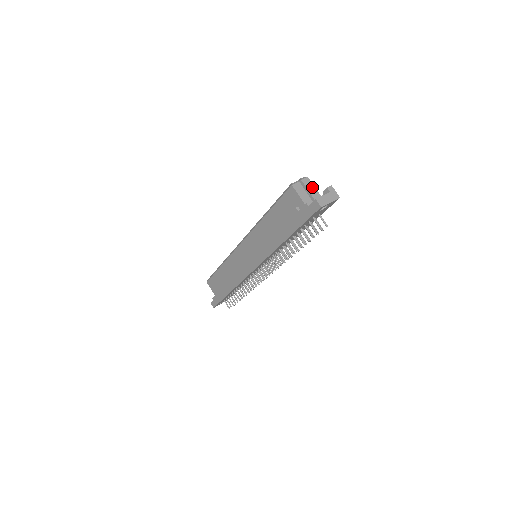
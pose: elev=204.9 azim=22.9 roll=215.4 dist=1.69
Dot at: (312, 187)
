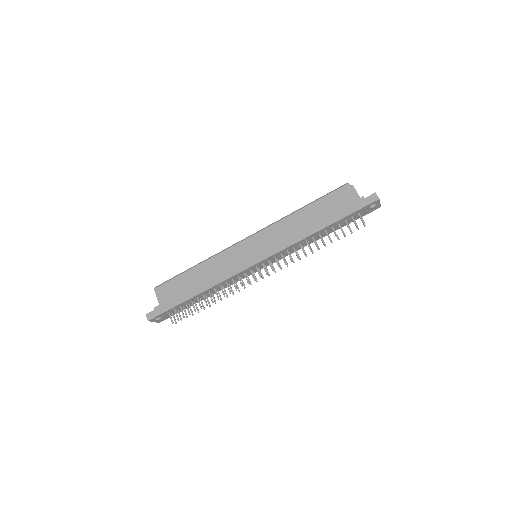
Dot at: occluded
